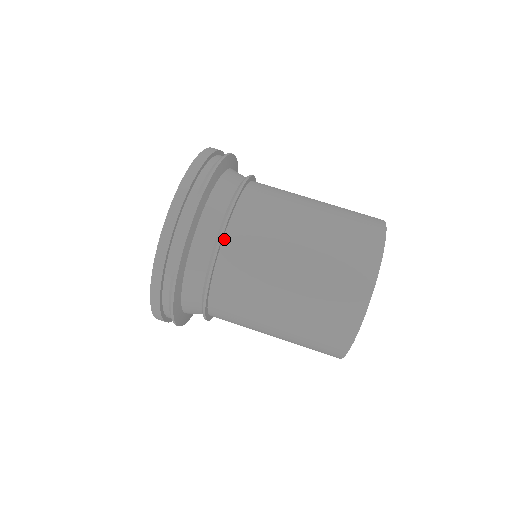
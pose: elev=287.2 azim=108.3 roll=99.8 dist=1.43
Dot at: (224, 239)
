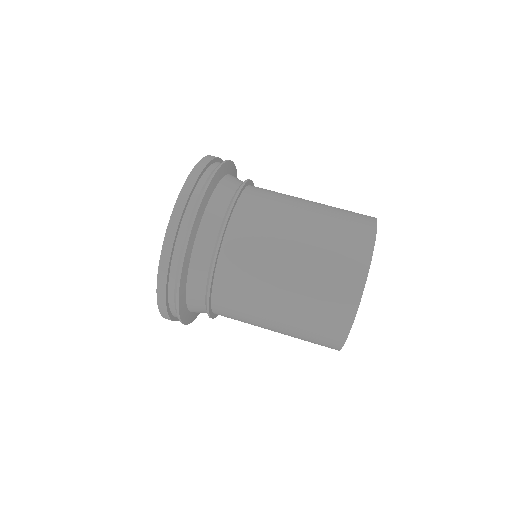
Dot at: (214, 282)
